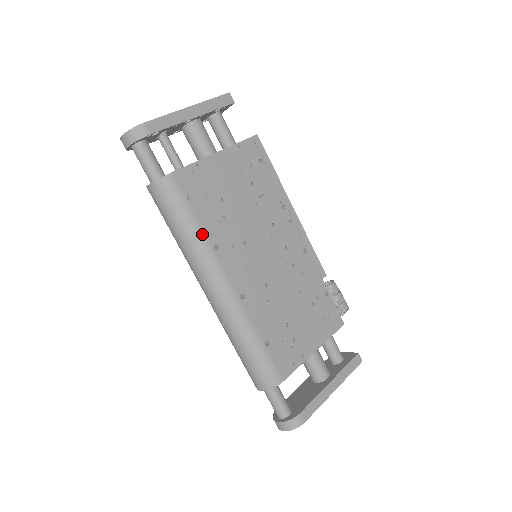
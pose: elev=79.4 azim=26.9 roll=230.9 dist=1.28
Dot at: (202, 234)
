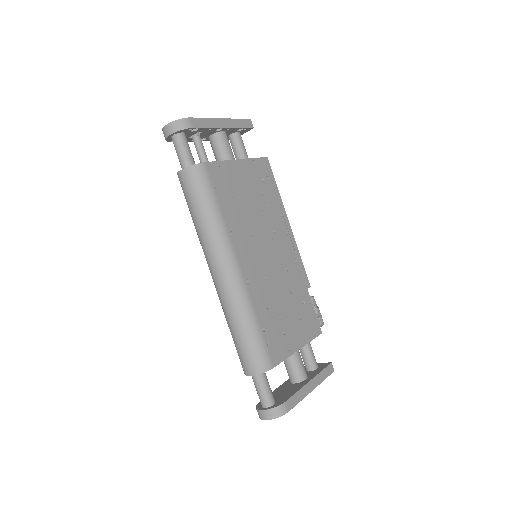
Dot at: (222, 219)
